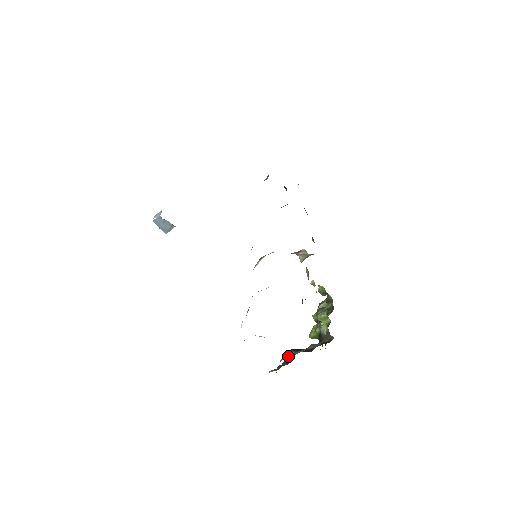
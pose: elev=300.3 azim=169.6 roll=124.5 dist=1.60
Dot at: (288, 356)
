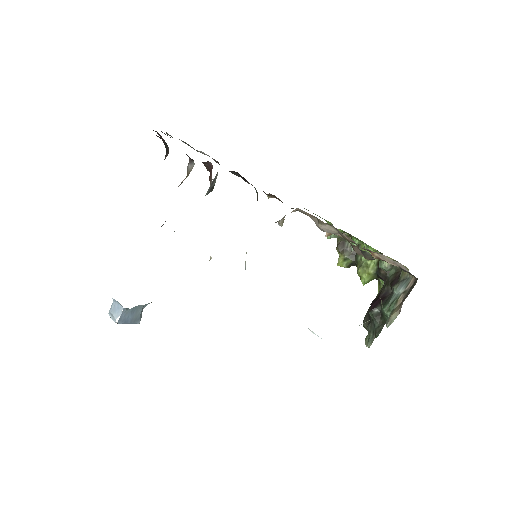
Dot at: occluded
